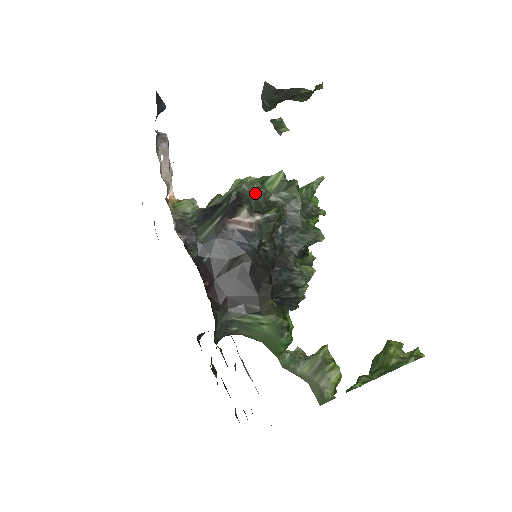
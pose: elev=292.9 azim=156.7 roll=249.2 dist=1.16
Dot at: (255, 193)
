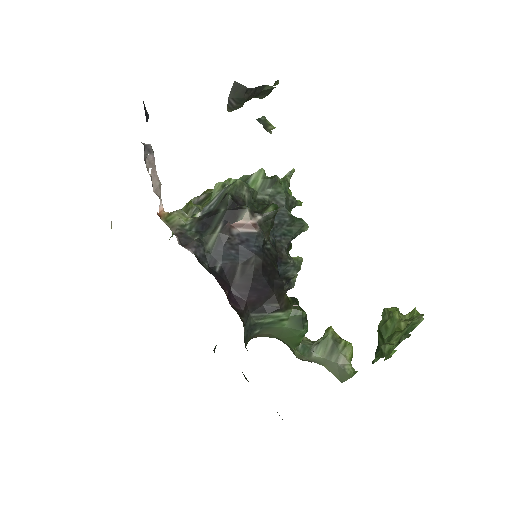
Dot at: (246, 194)
